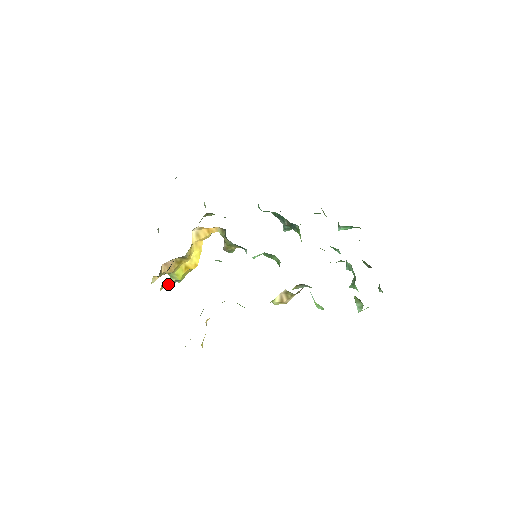
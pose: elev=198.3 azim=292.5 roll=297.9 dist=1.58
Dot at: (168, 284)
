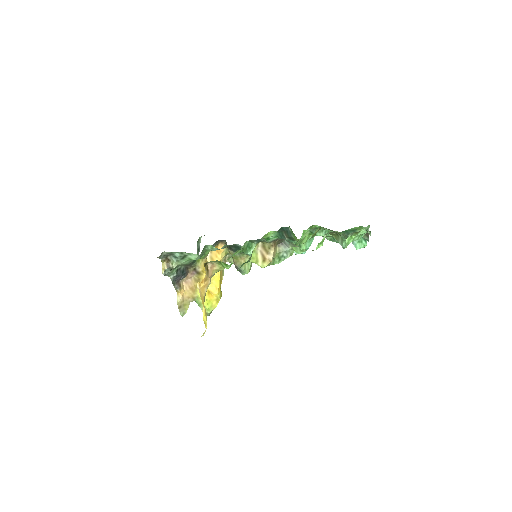
Dot at: (169, 266)
